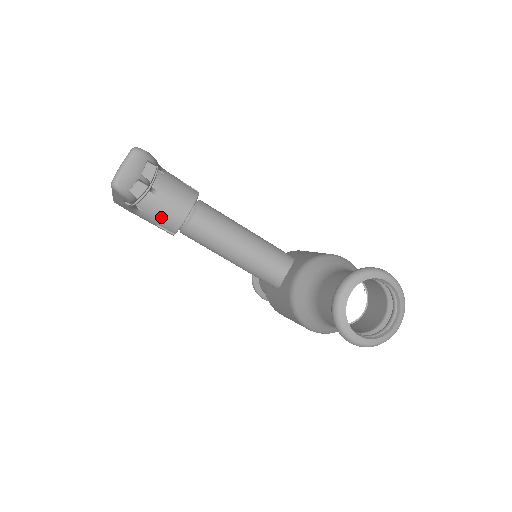
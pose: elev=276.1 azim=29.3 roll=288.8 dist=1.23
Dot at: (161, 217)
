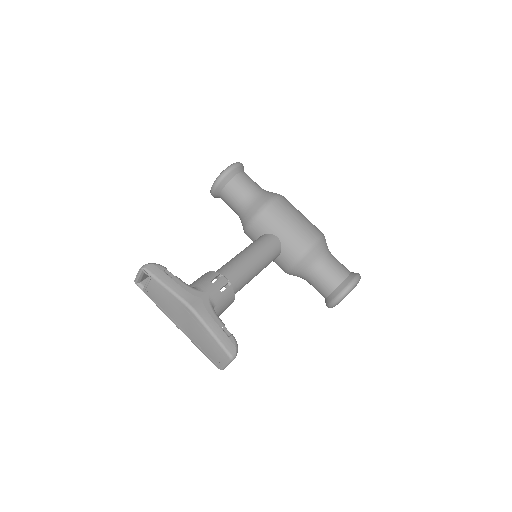
Dot at: occluded
